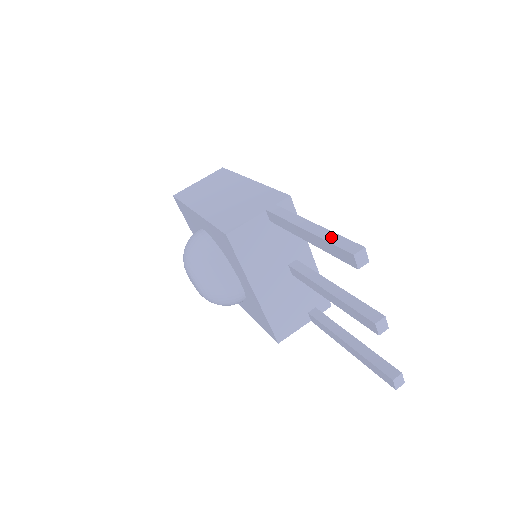
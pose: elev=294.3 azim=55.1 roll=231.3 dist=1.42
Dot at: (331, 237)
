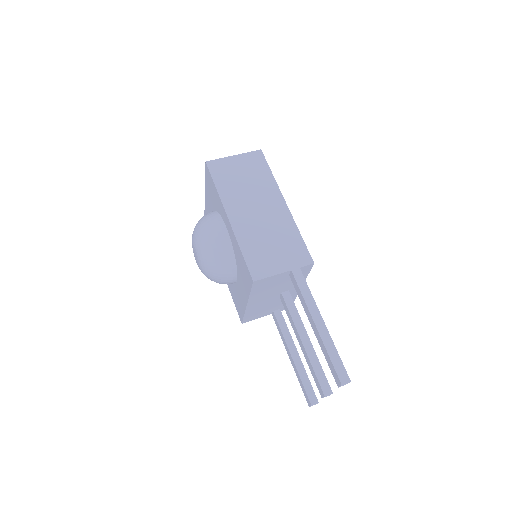
Dot at: (332, 352)
